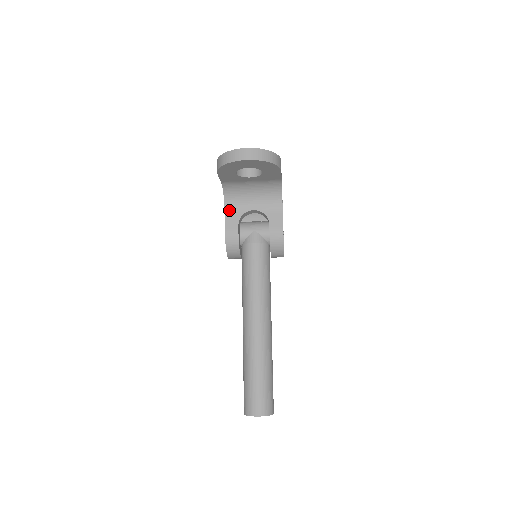
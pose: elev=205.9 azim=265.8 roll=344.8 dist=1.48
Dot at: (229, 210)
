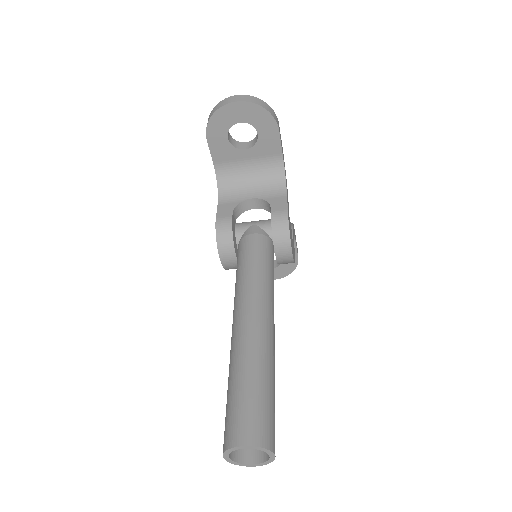
Dot at: (223, 201)
